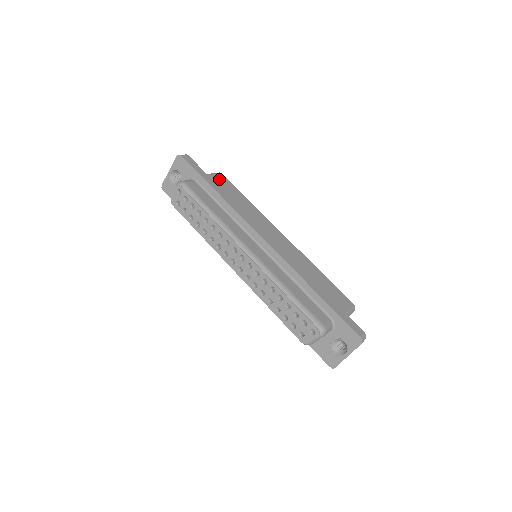
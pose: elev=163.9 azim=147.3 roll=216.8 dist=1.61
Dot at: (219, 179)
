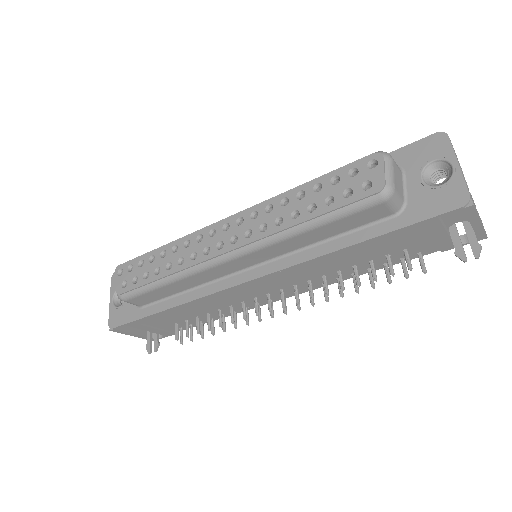
Dot at: occluded
